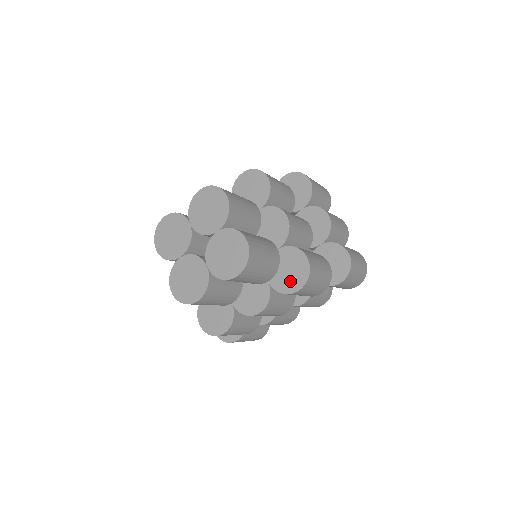
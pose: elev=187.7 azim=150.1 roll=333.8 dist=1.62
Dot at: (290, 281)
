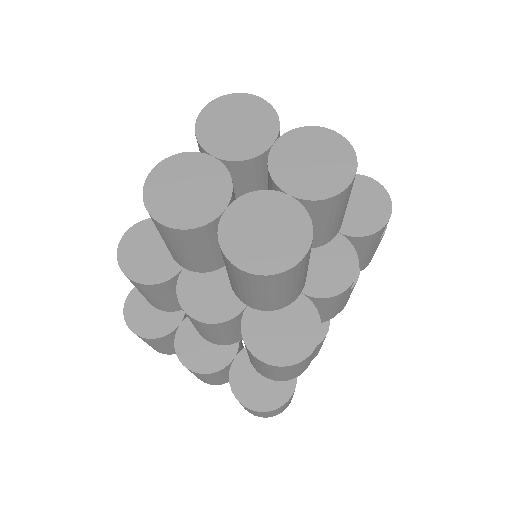
Dot at: (369, 215)
